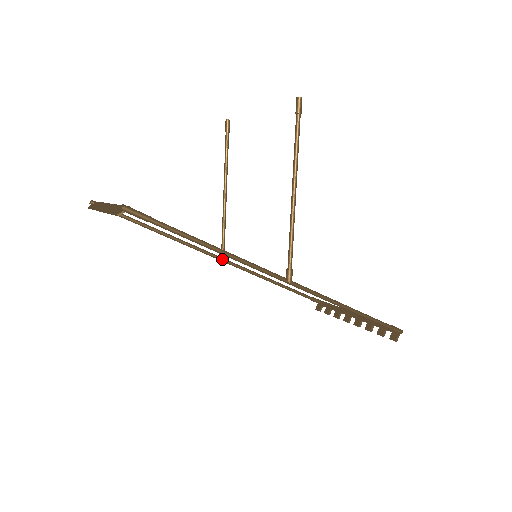
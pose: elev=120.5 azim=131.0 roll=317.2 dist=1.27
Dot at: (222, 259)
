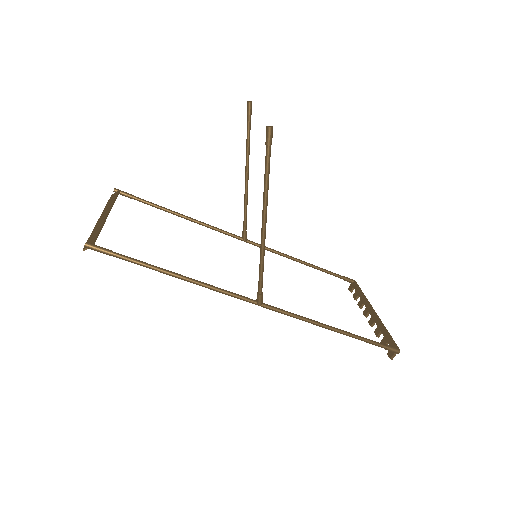
Dot at: (243, 240)
